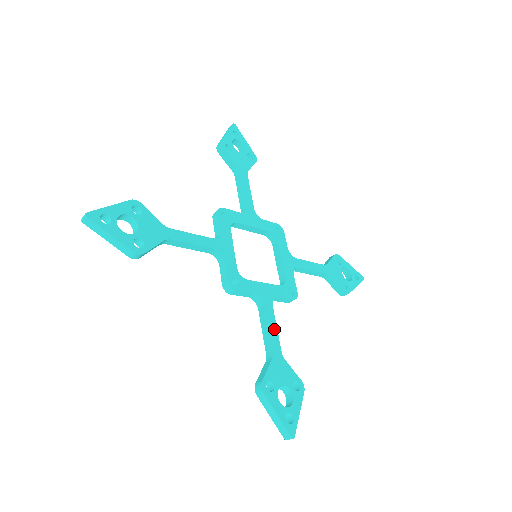
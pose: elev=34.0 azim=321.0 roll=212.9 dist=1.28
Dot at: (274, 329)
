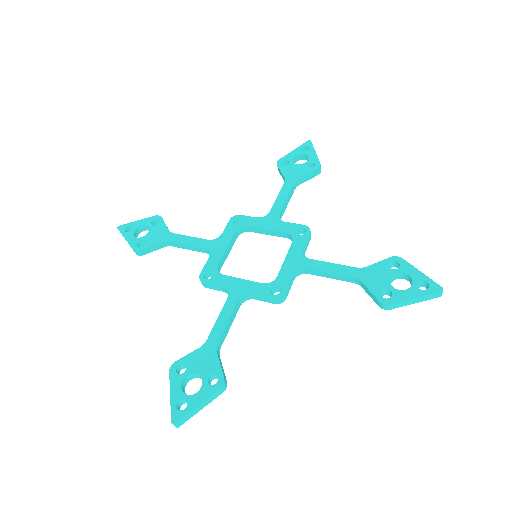
Dot at: (333, 267)
